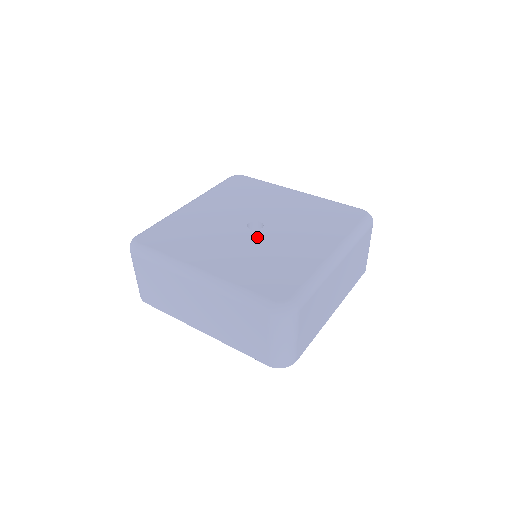
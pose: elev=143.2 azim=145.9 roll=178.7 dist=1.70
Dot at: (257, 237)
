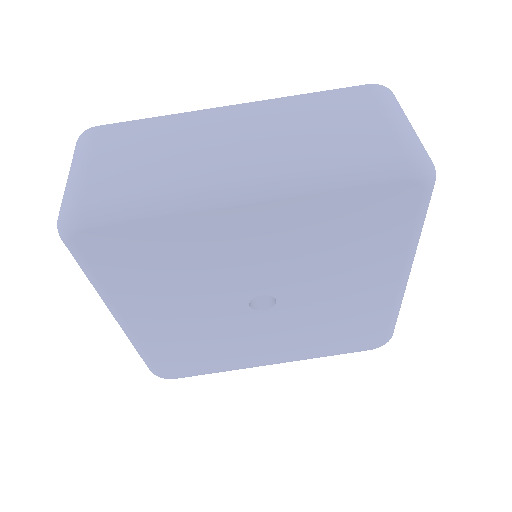
Dot at: (239, 319)
